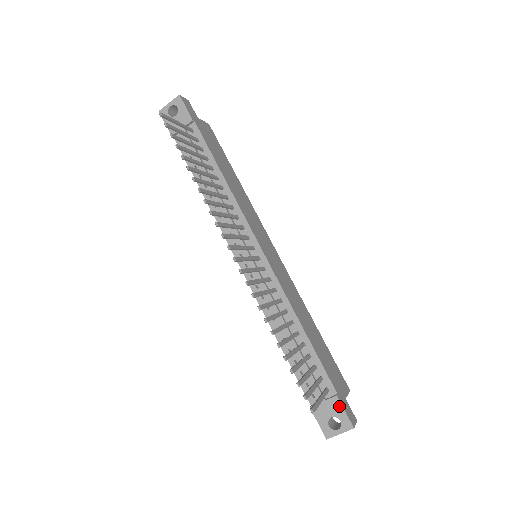
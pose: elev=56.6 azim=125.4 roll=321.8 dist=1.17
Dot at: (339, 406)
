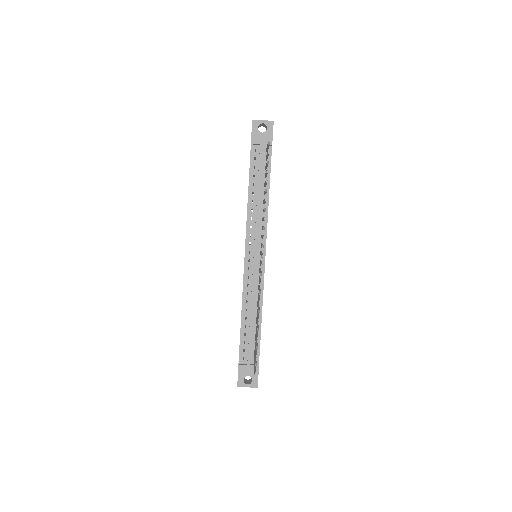
Dot at: (257, 372)
